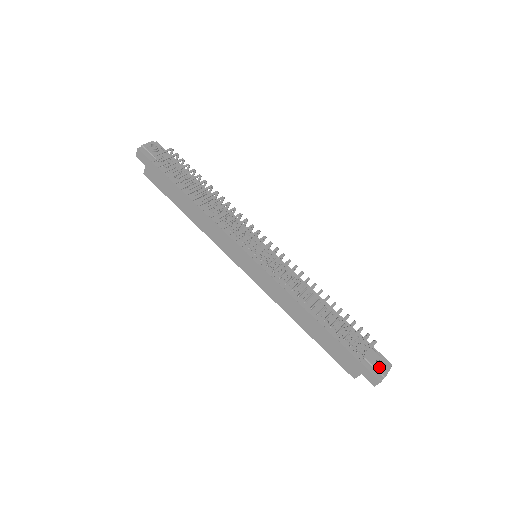
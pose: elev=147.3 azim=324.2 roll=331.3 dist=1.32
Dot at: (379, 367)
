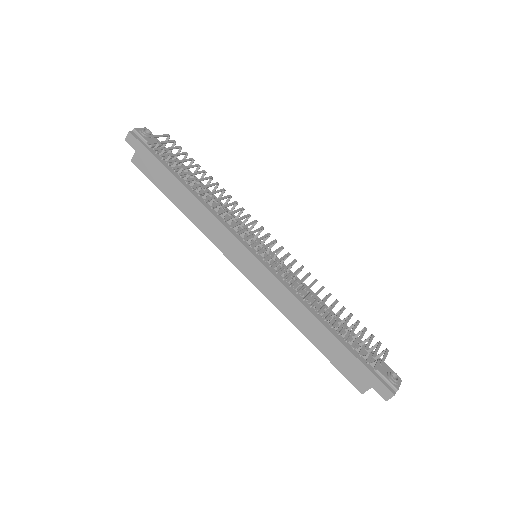
Dot at: (391, 379)
